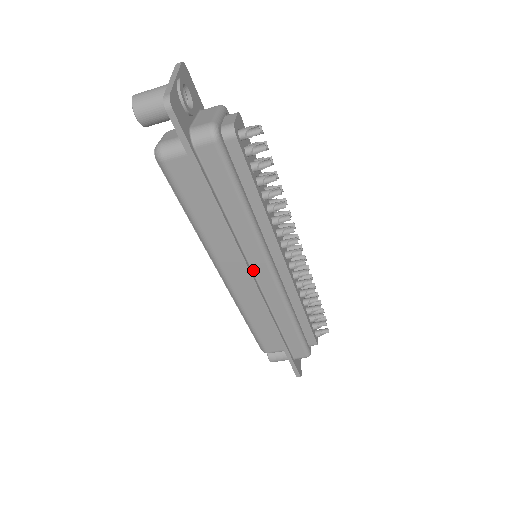
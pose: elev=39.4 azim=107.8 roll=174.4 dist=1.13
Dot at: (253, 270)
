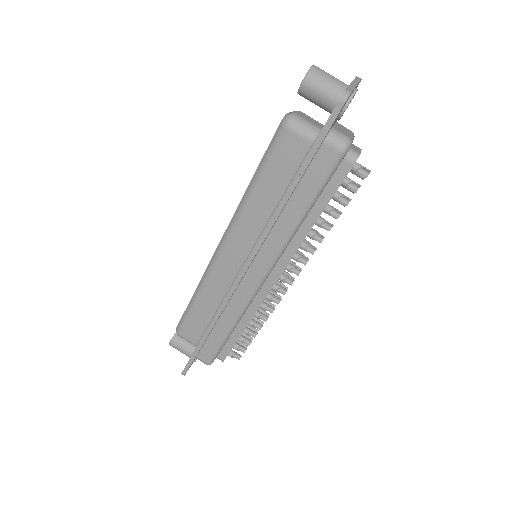
Dot at: (252, 264)
